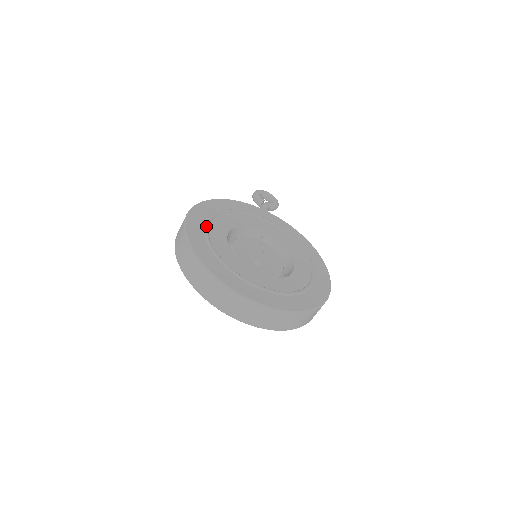
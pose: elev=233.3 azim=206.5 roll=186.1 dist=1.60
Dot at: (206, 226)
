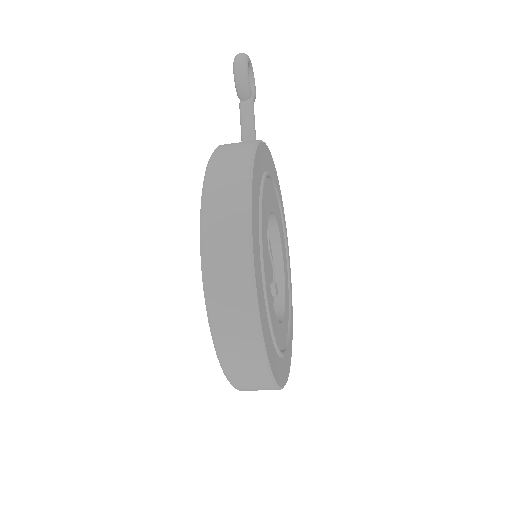
Dot at: occluded
